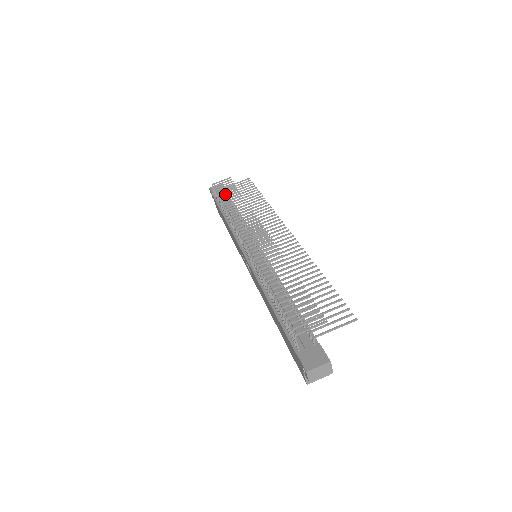
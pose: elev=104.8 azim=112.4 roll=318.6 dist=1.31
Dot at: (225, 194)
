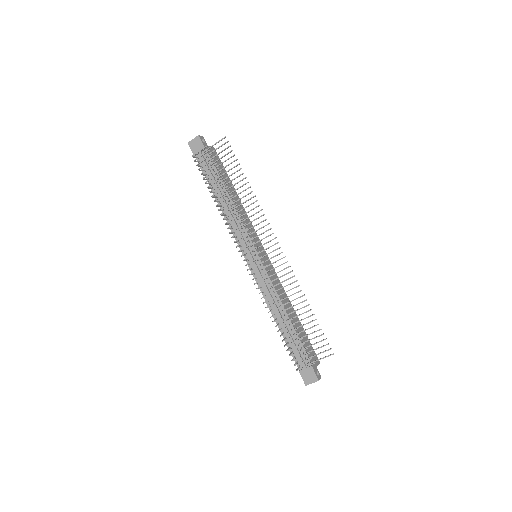
Dot at: occluded
